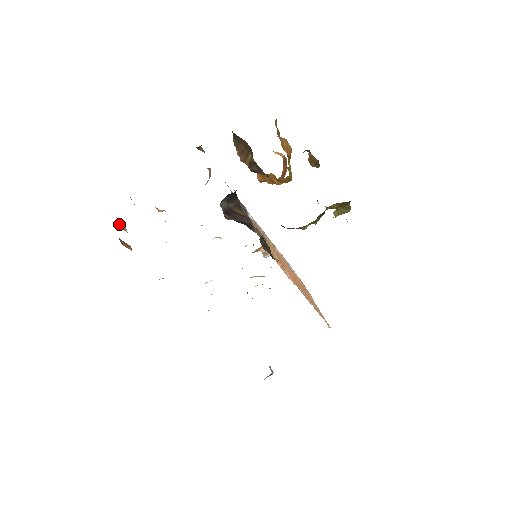
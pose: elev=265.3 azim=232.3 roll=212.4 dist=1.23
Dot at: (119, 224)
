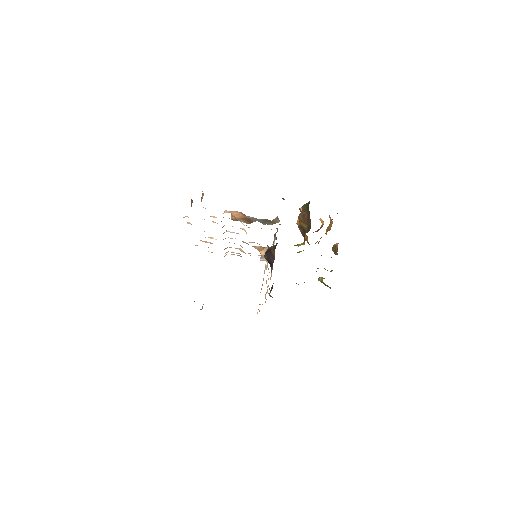
Dot at: (201, 198)
